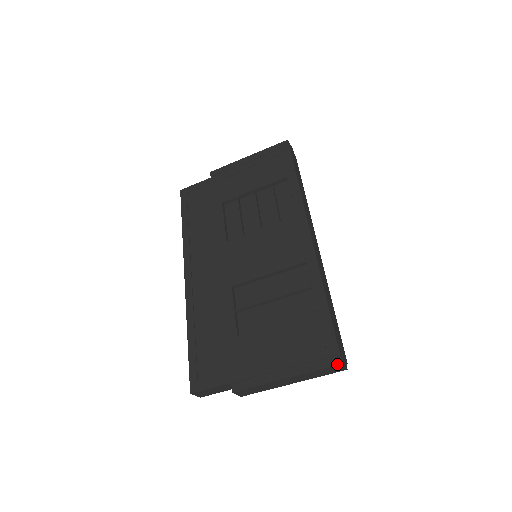
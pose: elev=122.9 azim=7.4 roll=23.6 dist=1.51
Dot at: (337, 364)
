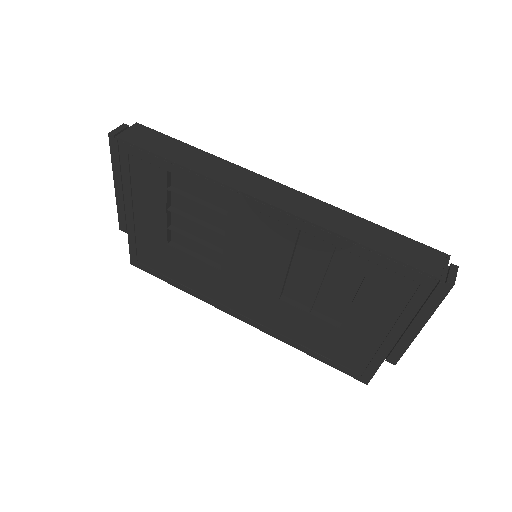
Dot at: (450, 289)
